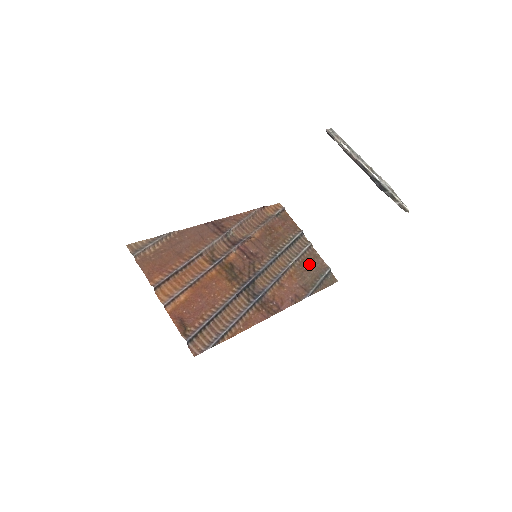
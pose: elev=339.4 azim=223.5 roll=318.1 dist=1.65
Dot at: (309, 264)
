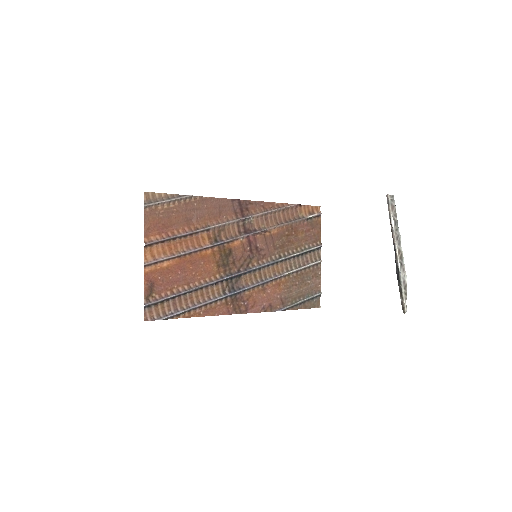
Dot at: (304, 280)
